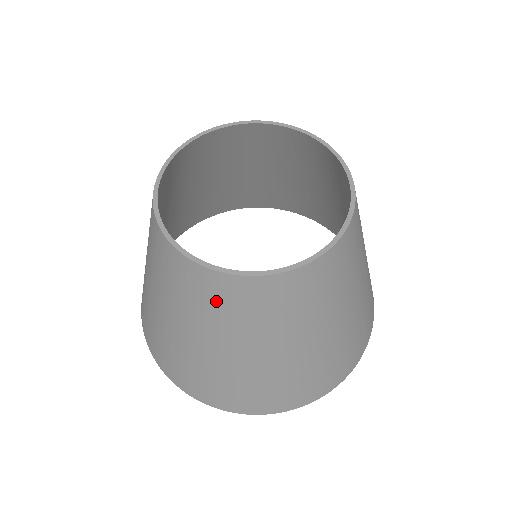
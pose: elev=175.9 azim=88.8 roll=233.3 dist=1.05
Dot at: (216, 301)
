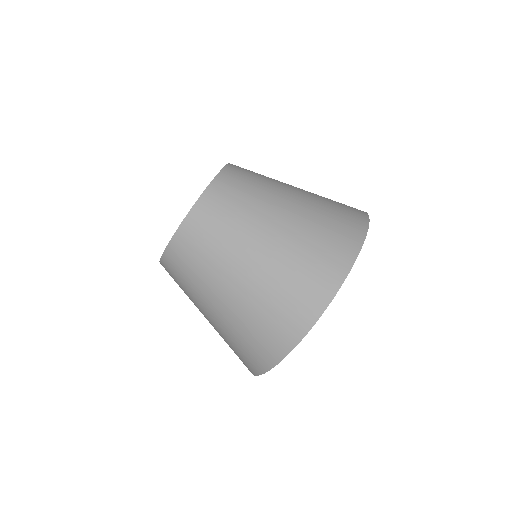
Dot at: (178, 276)
